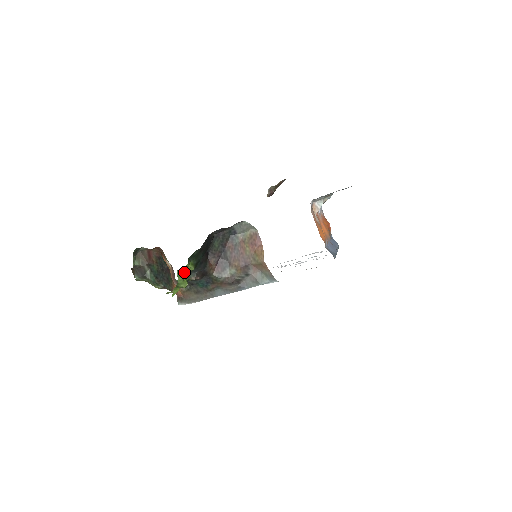
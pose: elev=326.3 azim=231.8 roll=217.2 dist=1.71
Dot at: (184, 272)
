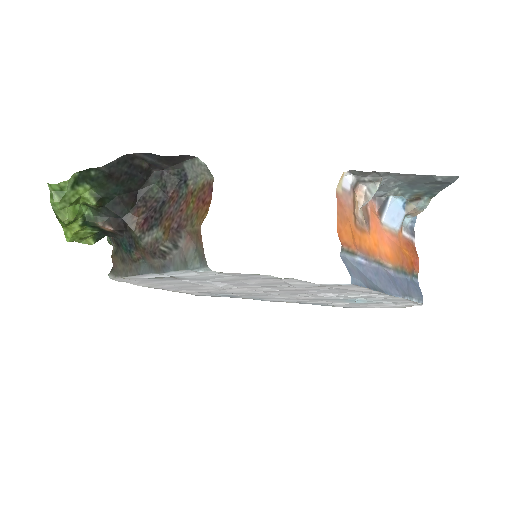
Dot at: (62, 193)
